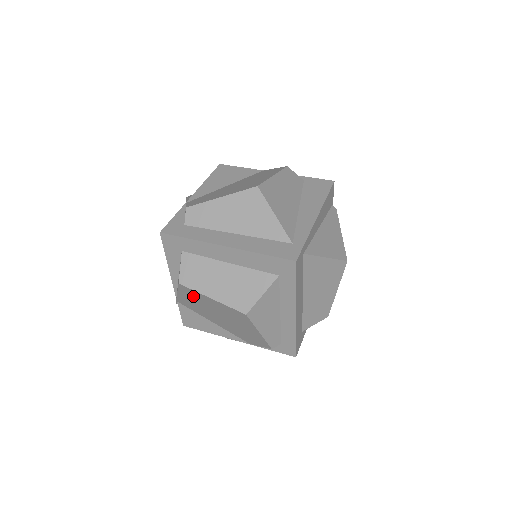
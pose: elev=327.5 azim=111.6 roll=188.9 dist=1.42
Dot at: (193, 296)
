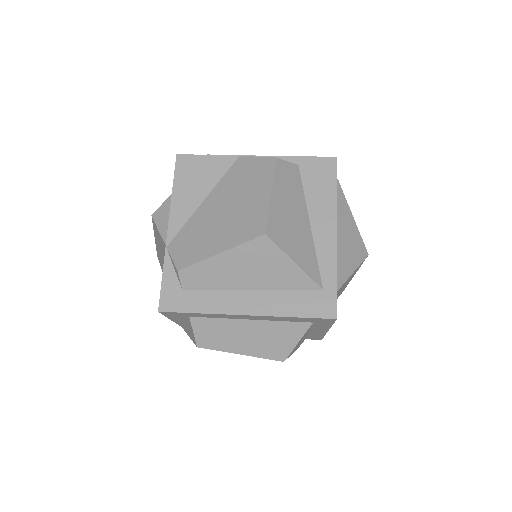
Dot at: occluded
